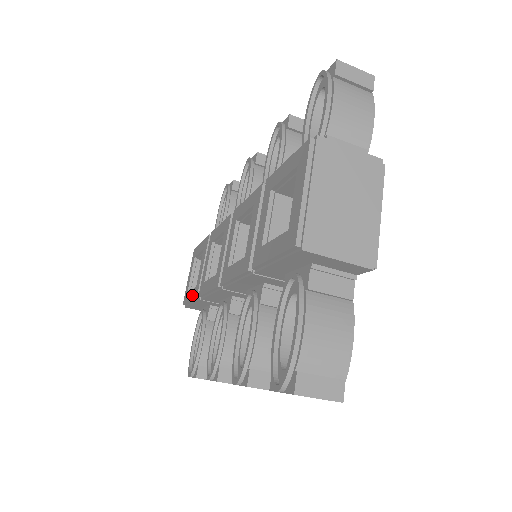
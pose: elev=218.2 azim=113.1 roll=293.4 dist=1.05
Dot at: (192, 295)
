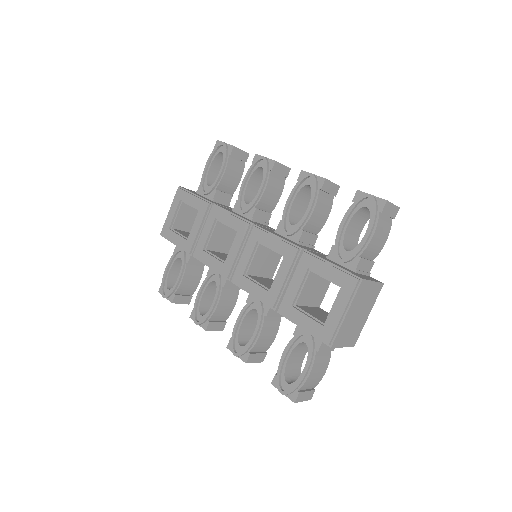
Dot at: (180, 243)
